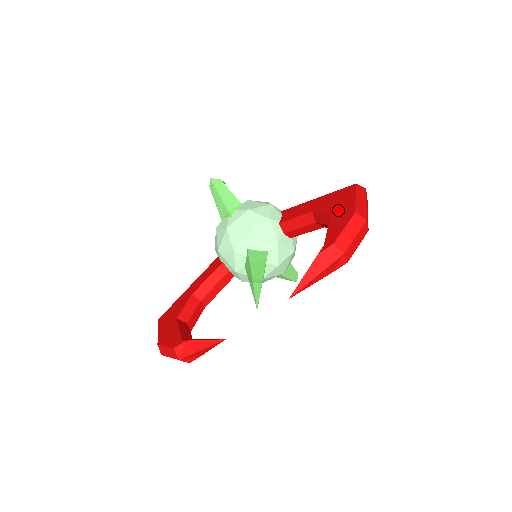
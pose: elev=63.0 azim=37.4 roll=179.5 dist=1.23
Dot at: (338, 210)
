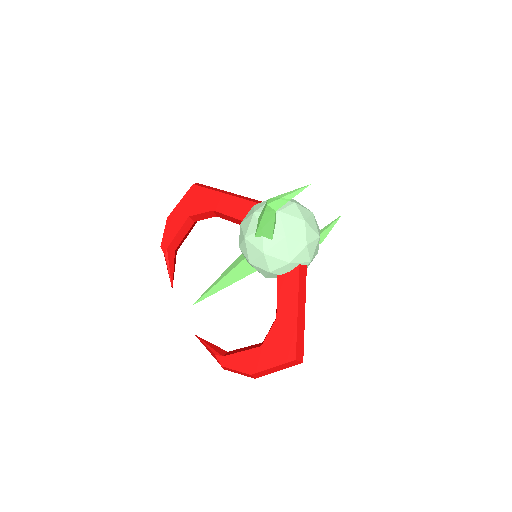
Dot at: (262, 354)
